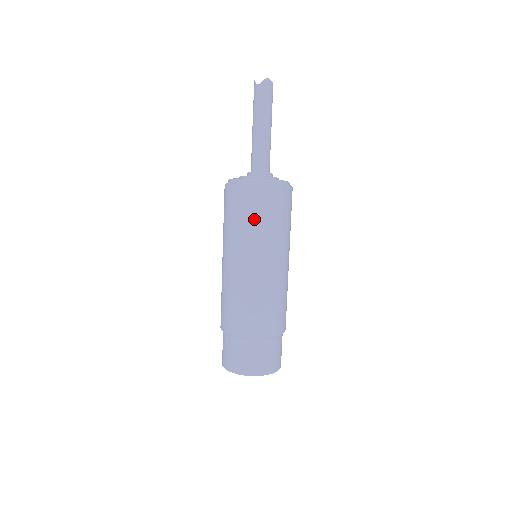
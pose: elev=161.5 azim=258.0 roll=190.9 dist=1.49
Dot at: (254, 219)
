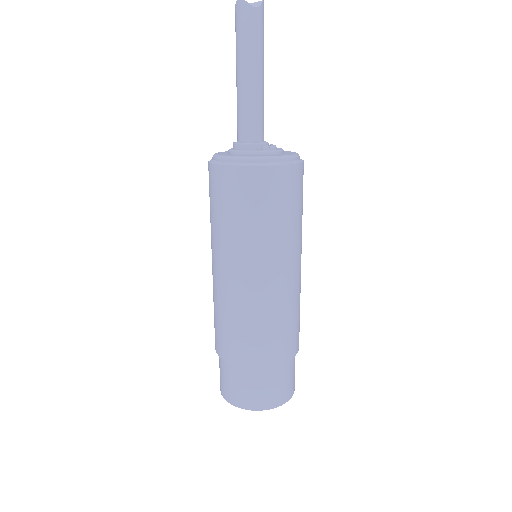
Dot at: (296, 210)
